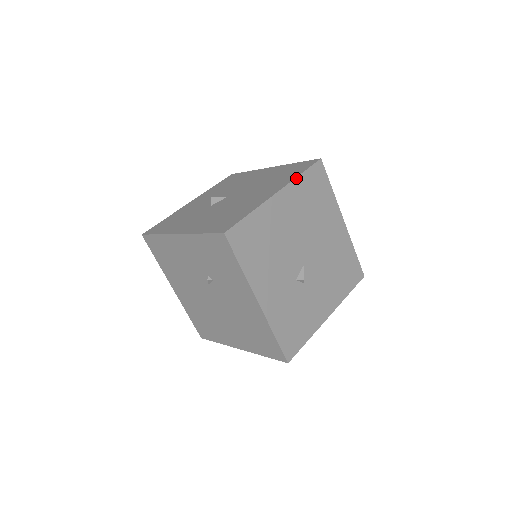
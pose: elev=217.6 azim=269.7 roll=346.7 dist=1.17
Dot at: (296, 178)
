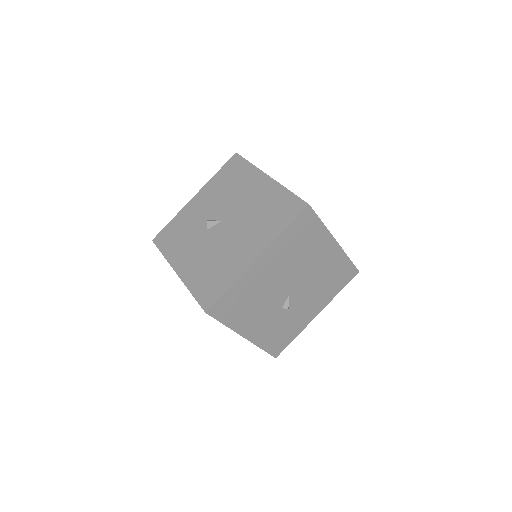
Dot at: (278, 237)
